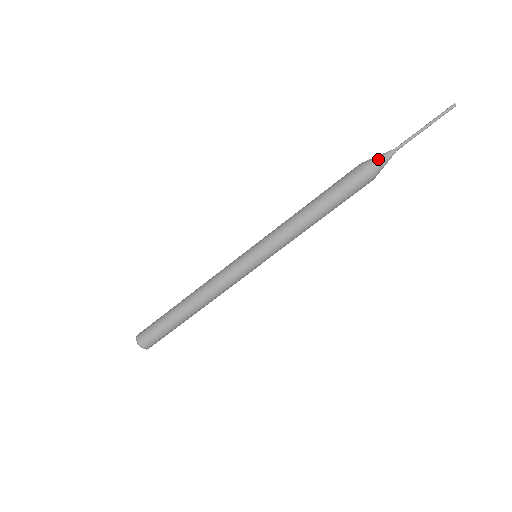
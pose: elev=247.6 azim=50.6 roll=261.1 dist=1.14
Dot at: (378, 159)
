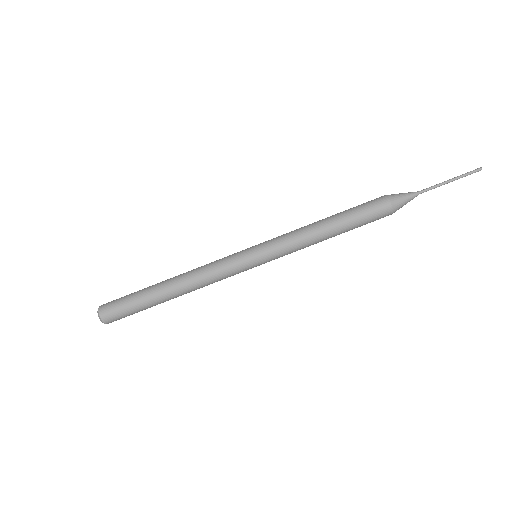
Dot at: (402, 196)
